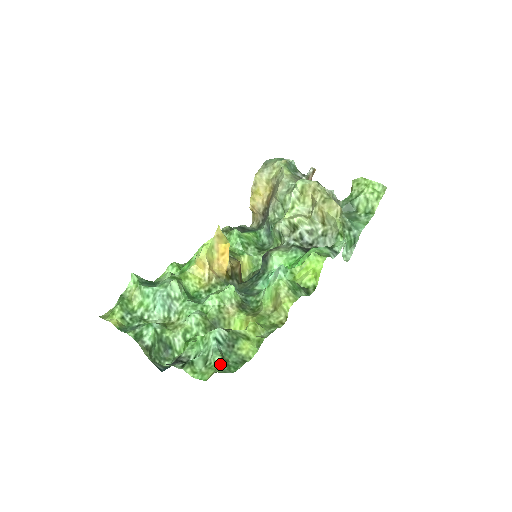
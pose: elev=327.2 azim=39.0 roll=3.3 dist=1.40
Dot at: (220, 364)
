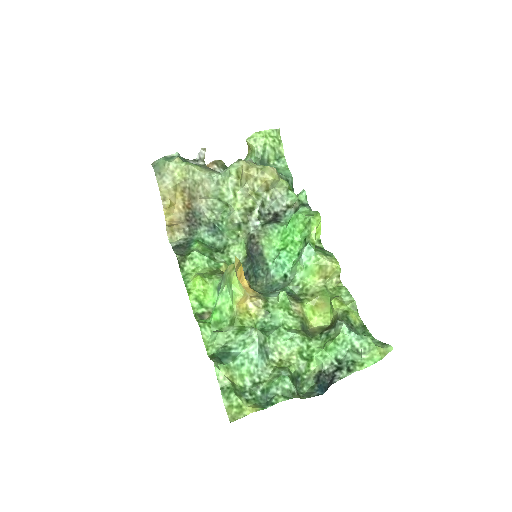
Dot at: (372, 342)
